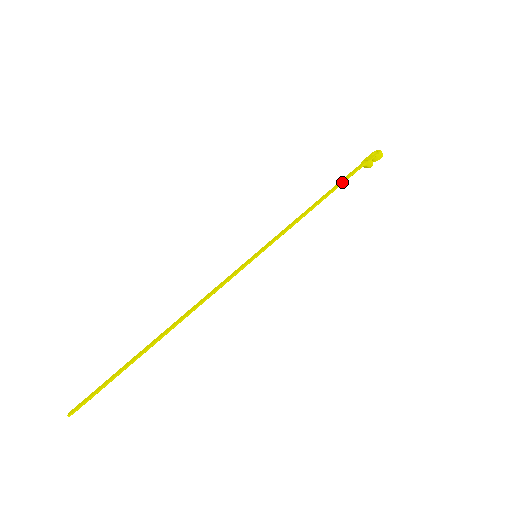
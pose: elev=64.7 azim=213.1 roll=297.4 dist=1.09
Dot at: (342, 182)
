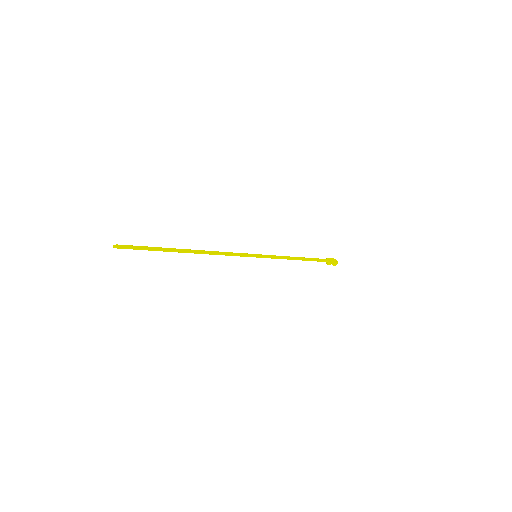
Dot at: (314, 260)
